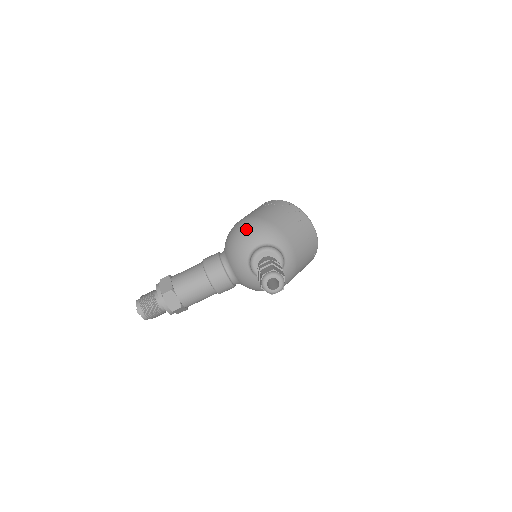
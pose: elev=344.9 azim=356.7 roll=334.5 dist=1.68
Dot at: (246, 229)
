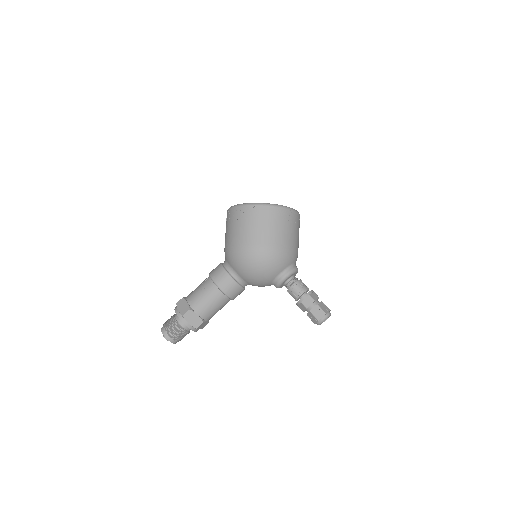
Dot at: (266, 263)
